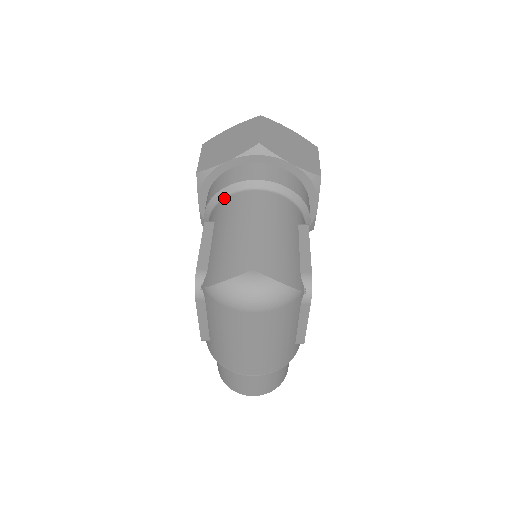
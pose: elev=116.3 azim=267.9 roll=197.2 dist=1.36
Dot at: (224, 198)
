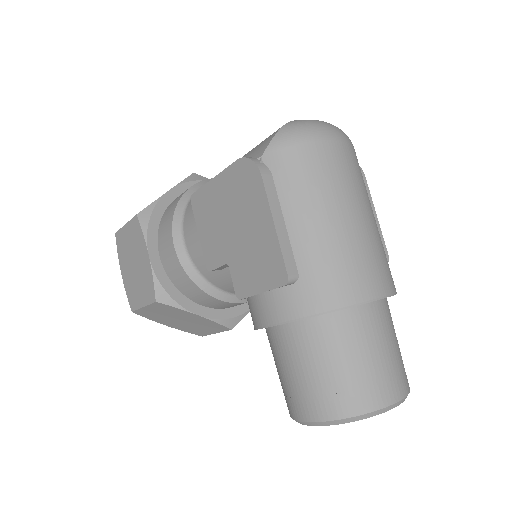
Dot at: occluded
